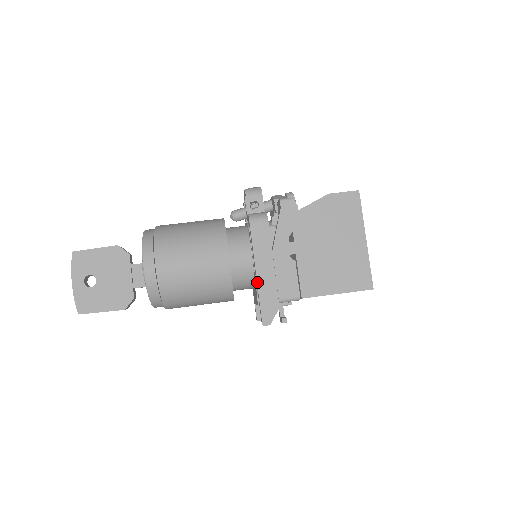
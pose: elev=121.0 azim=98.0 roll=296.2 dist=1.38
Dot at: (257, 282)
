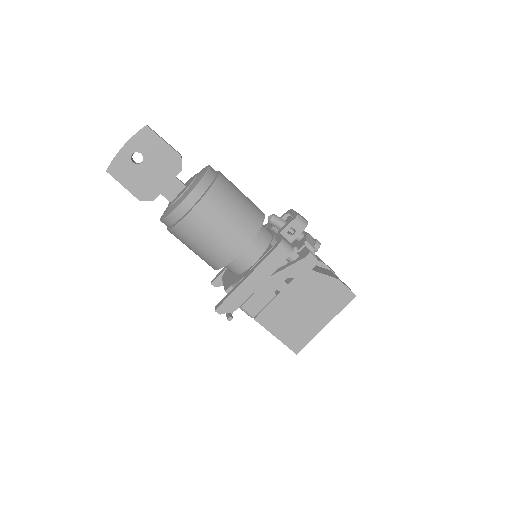
Dot at: (241, 284)
